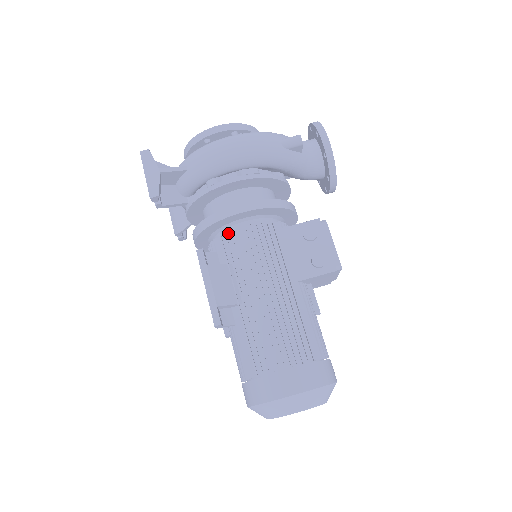
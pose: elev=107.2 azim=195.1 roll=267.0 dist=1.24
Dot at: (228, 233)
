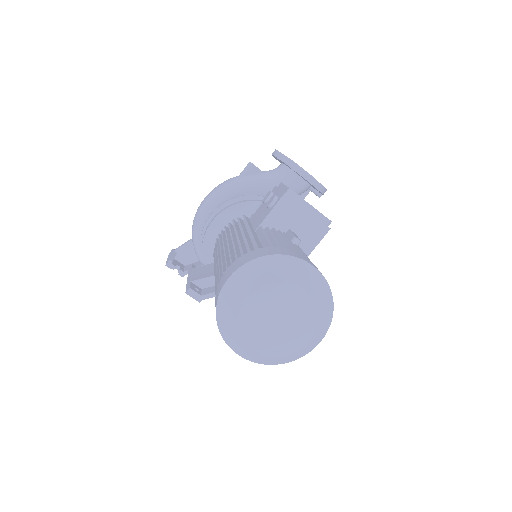
Dot at: occluded
